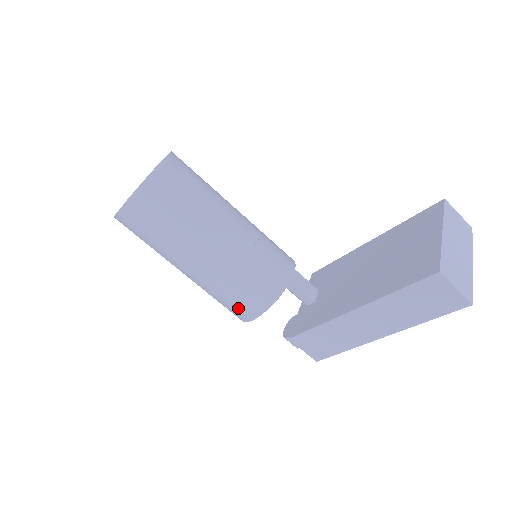
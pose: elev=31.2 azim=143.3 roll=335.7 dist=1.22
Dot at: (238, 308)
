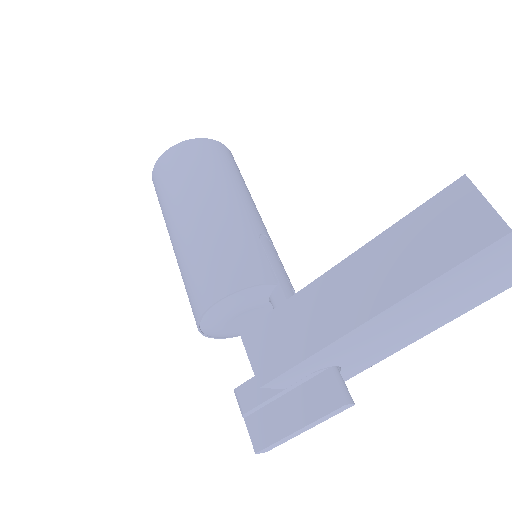
Dot at: (203, 284)
